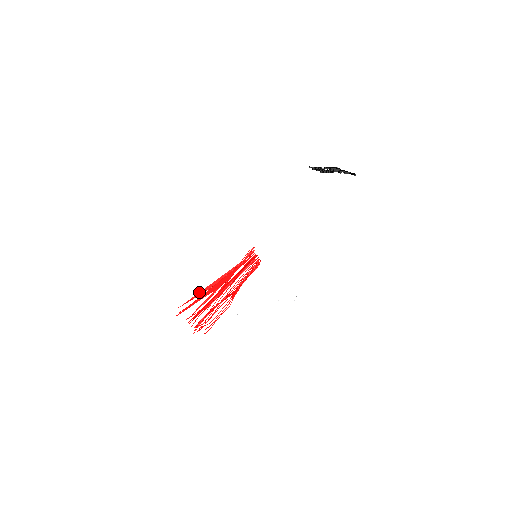
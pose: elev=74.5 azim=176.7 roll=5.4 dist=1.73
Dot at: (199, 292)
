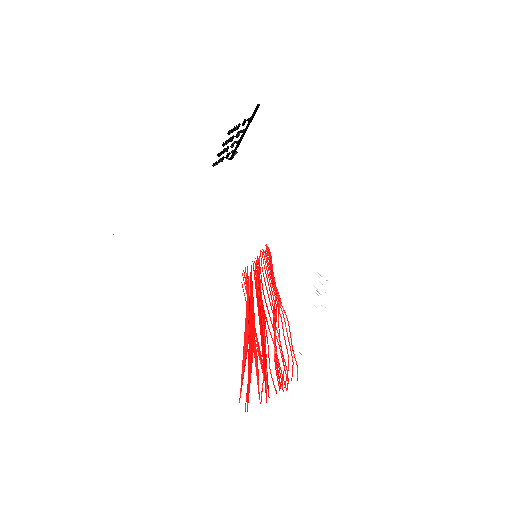
Dot at: (242, 361)
